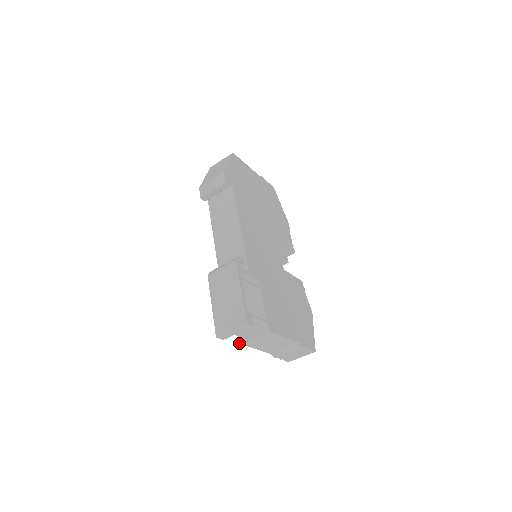
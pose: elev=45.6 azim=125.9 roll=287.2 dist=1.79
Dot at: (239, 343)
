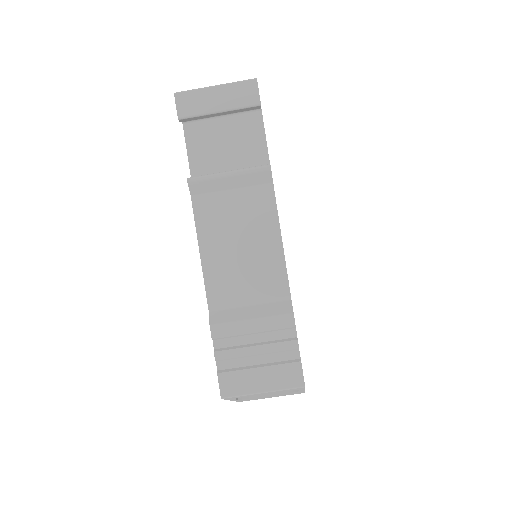
Dot at: occluded
